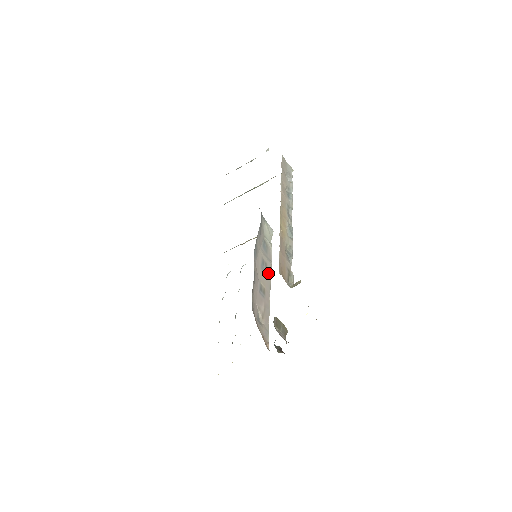
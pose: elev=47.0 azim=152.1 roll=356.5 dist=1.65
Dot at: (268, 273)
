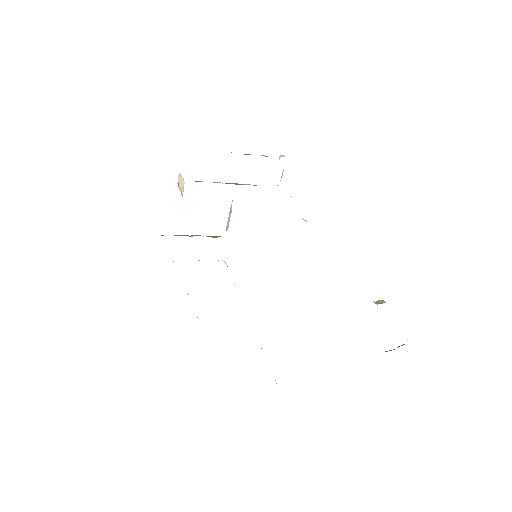
Dot at: occluded
